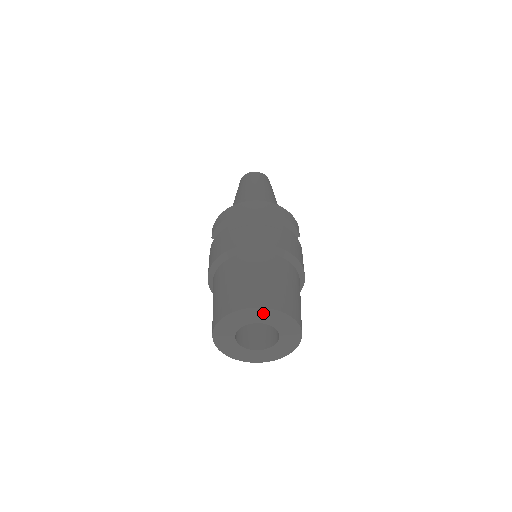
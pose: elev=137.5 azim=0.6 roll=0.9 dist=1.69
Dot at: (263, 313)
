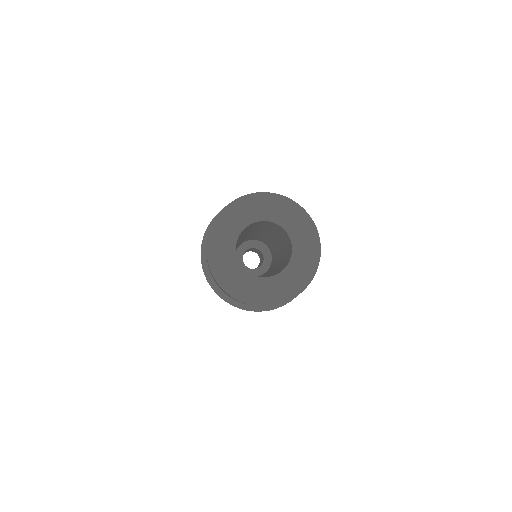
Dot at: (296, 215)
